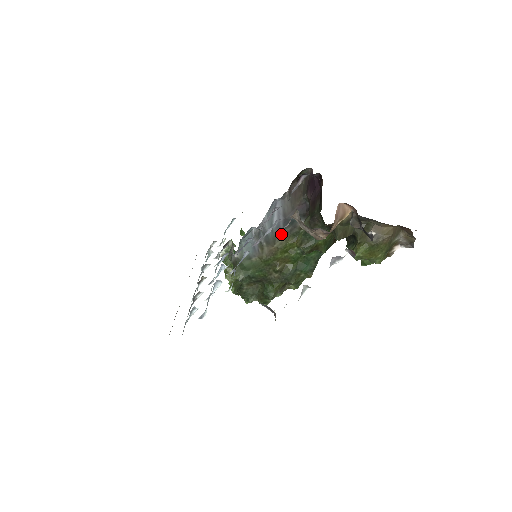
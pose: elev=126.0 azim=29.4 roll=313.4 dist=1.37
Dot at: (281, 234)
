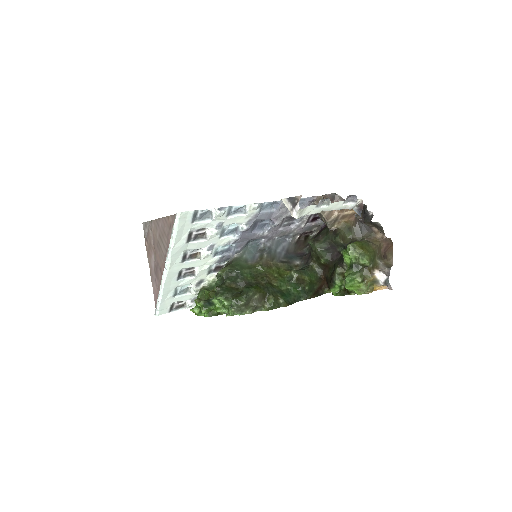
Dot at: (279, 260)
